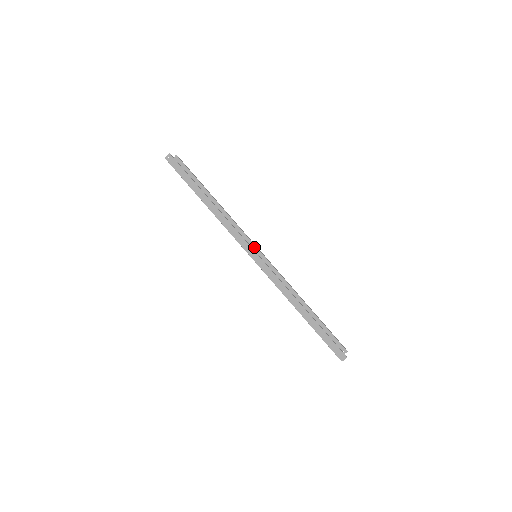
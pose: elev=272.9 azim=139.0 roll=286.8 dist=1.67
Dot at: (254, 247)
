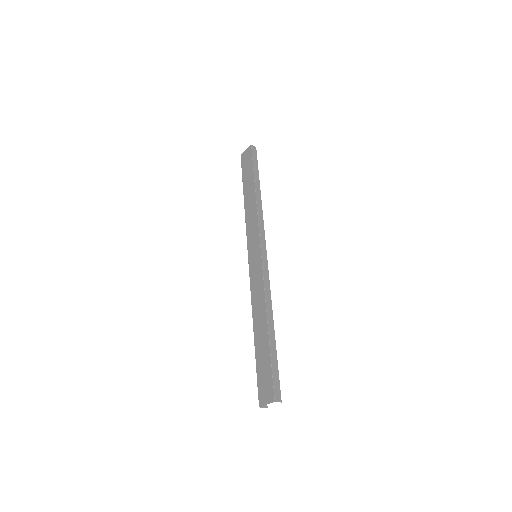
Dot at: occluded
